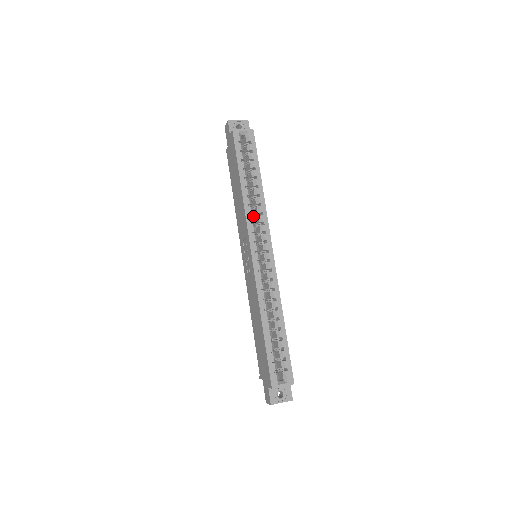
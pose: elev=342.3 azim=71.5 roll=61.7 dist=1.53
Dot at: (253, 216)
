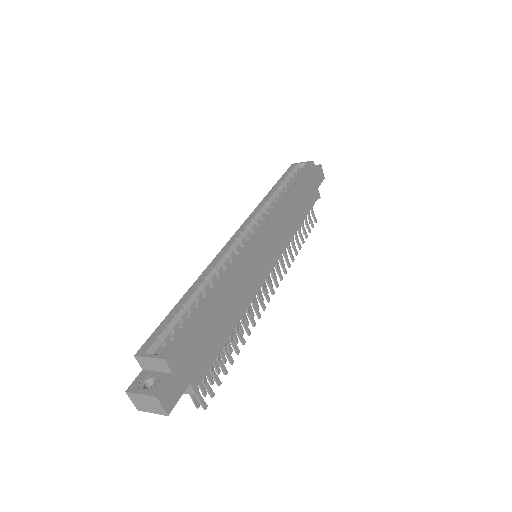
Dot at: occluded
